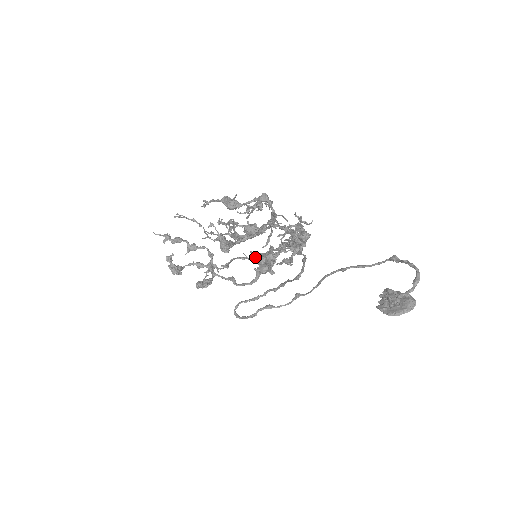
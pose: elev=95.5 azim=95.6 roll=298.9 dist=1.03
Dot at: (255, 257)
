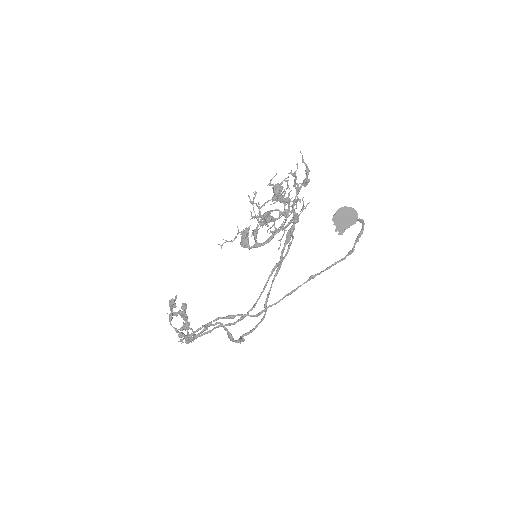
Dot at: (265, 222)
